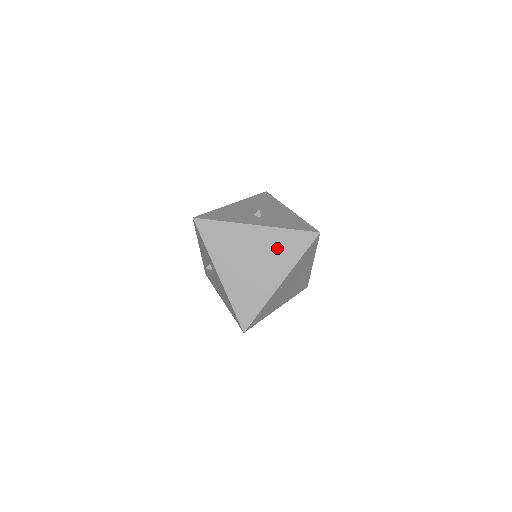
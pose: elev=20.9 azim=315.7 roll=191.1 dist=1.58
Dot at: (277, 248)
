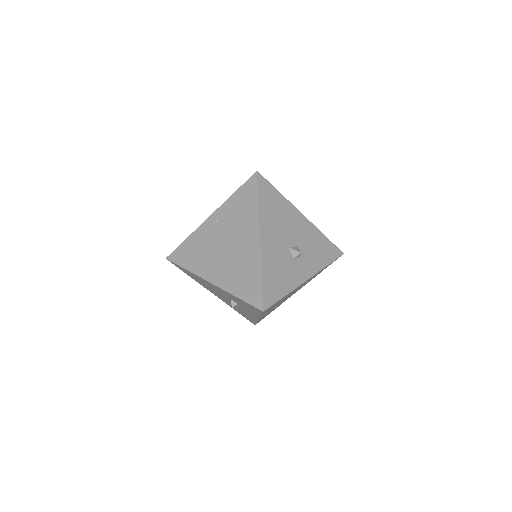
Dot at: occluded
